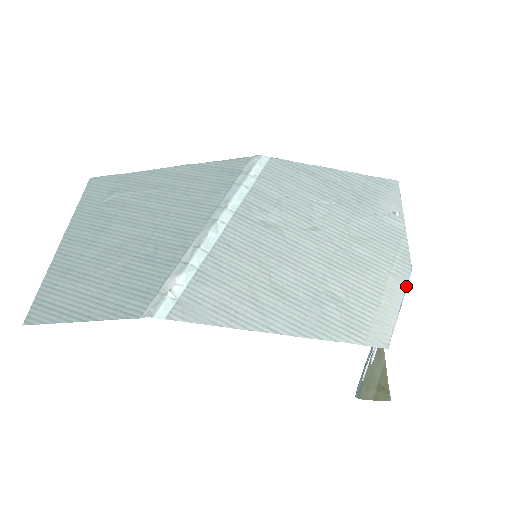
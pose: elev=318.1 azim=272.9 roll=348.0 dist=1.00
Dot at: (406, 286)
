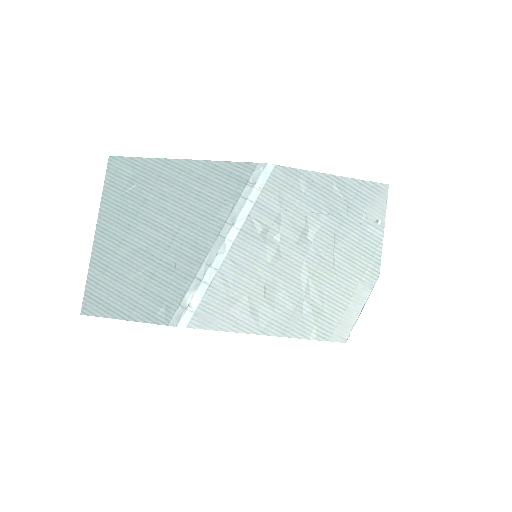
Dot at: (371, 291)
